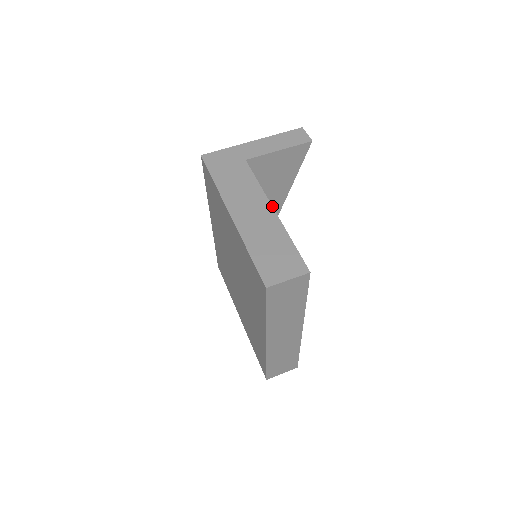
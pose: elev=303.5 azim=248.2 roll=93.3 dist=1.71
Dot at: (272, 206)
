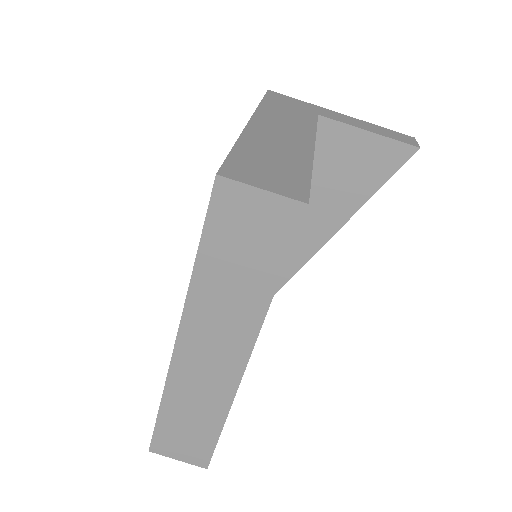
Dot at: occluded
